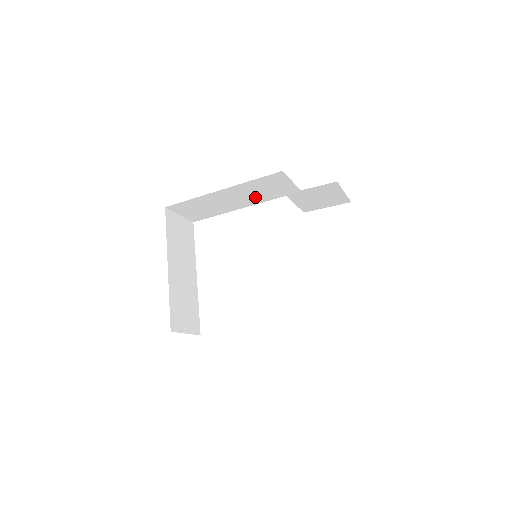
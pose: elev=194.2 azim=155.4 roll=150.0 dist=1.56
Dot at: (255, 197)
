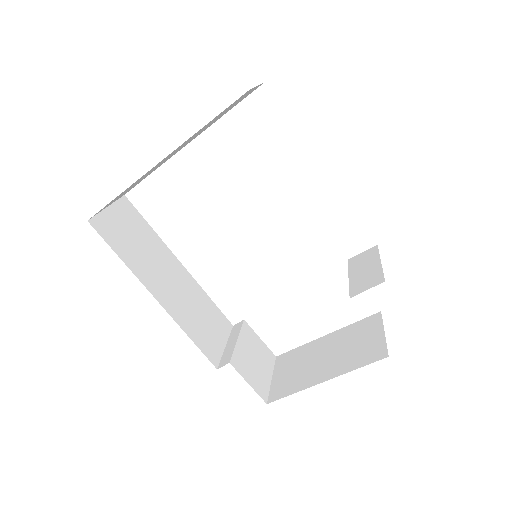
Dot at: occluded
